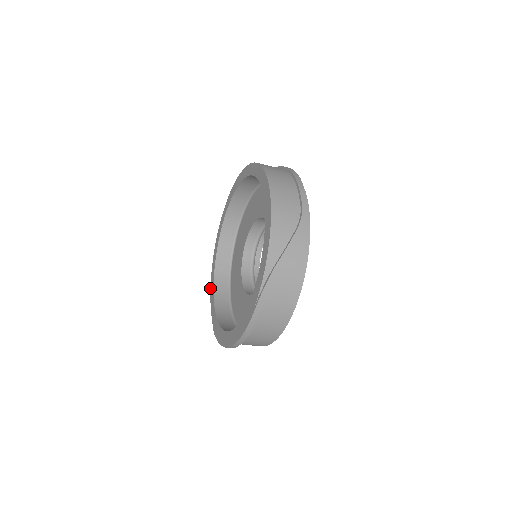
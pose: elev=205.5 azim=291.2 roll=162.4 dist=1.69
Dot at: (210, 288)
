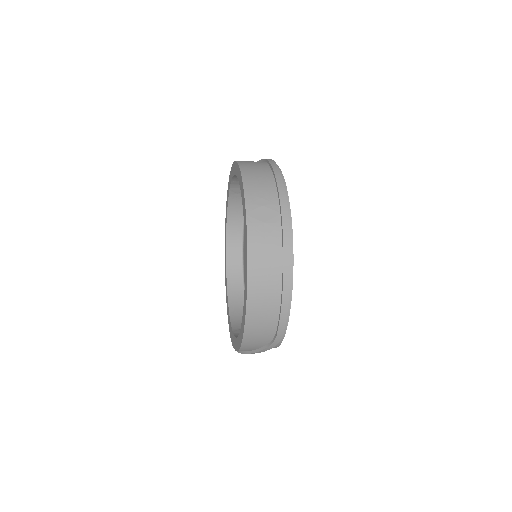
Dot at: occluded
